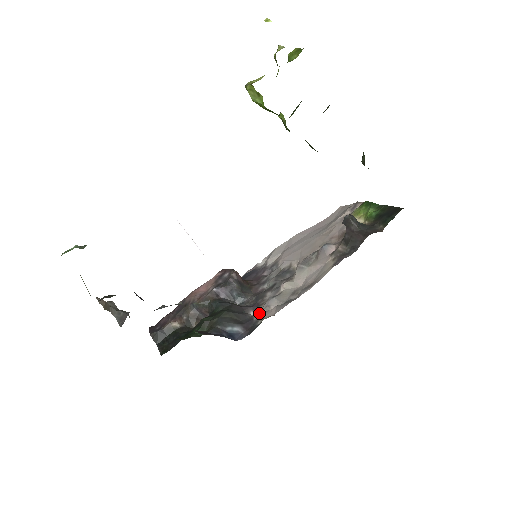
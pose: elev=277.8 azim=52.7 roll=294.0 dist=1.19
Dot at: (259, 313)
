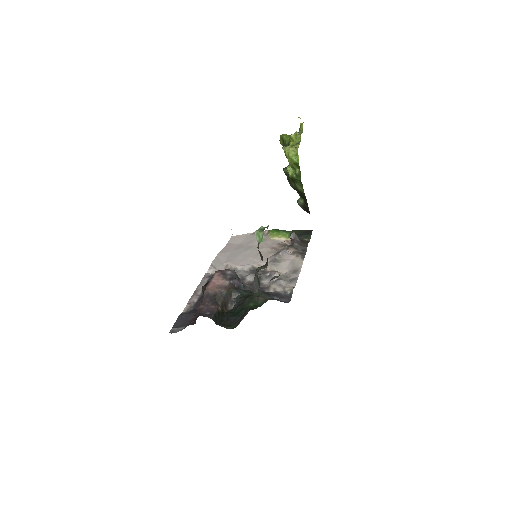
Dot at: (279, 289)
